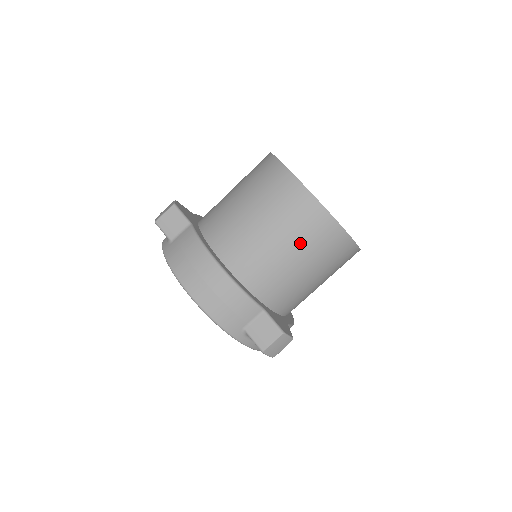
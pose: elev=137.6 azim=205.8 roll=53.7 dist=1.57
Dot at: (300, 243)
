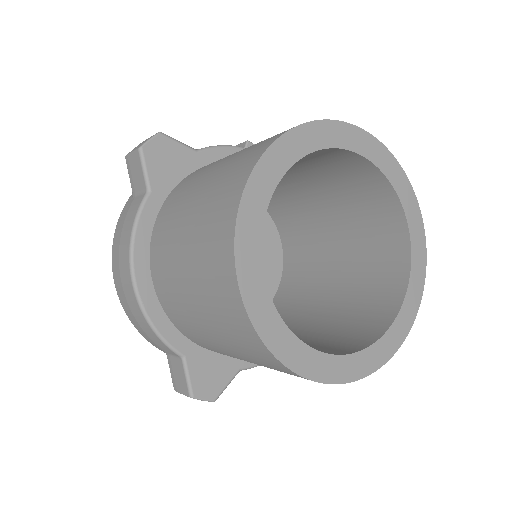
Dot at: (224, 336)
